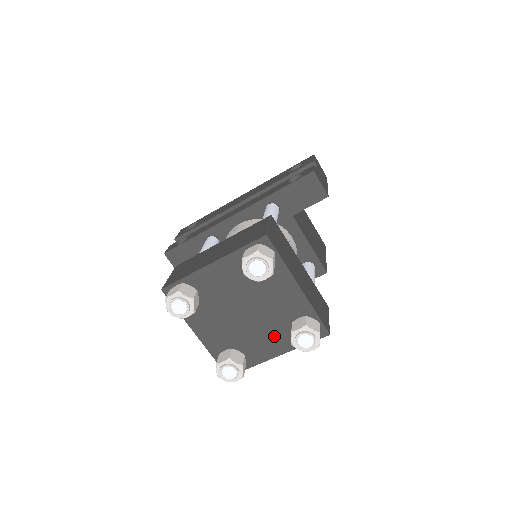
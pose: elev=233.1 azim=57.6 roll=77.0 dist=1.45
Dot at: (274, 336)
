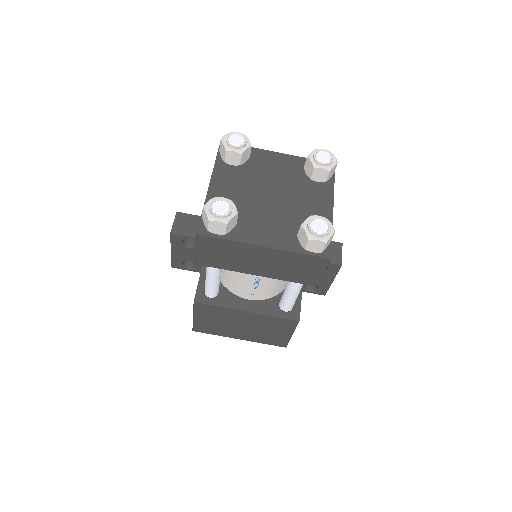
Dot at: (279, 228)
